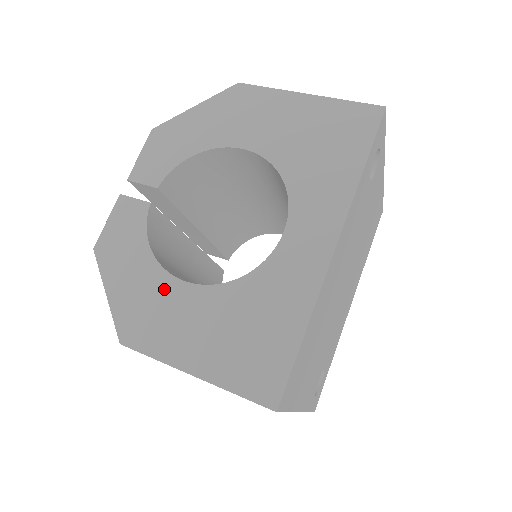
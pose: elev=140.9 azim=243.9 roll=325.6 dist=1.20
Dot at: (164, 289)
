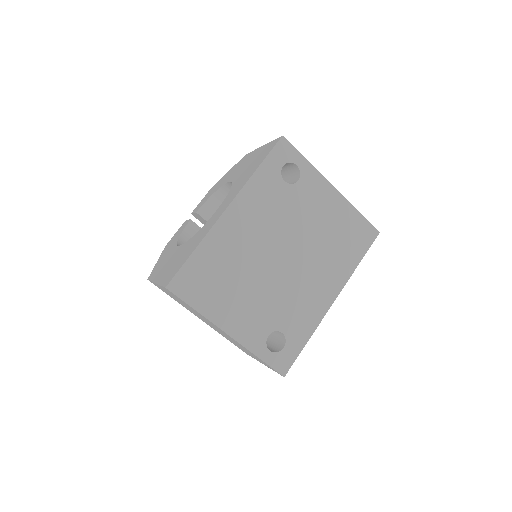
Dot at: (171, 252)
